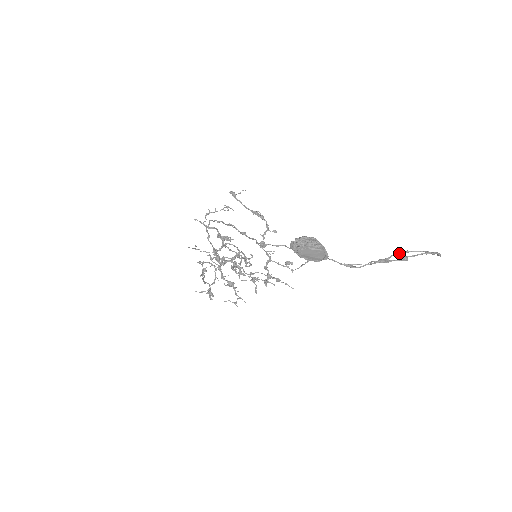
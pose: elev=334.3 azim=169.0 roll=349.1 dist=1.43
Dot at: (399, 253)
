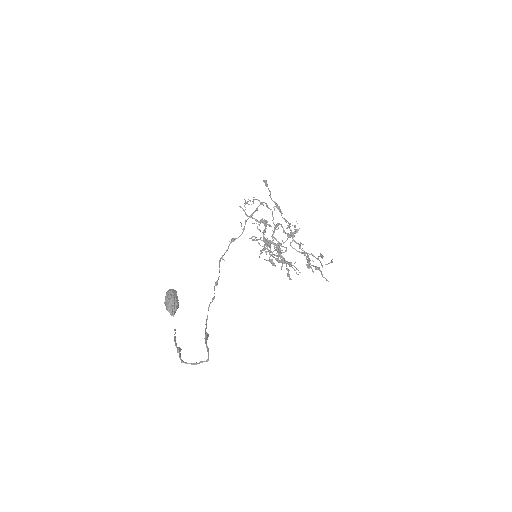
Dot at: (206, 337)
